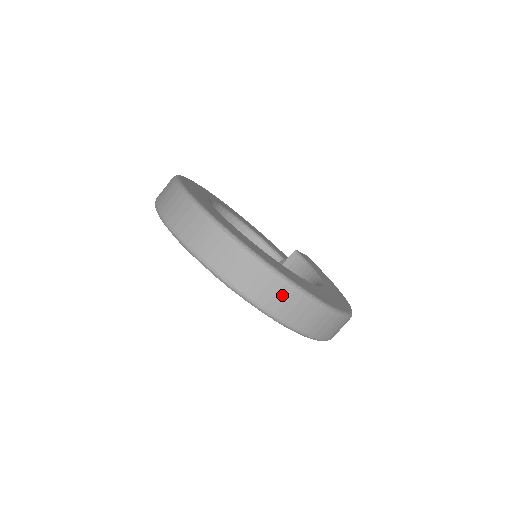
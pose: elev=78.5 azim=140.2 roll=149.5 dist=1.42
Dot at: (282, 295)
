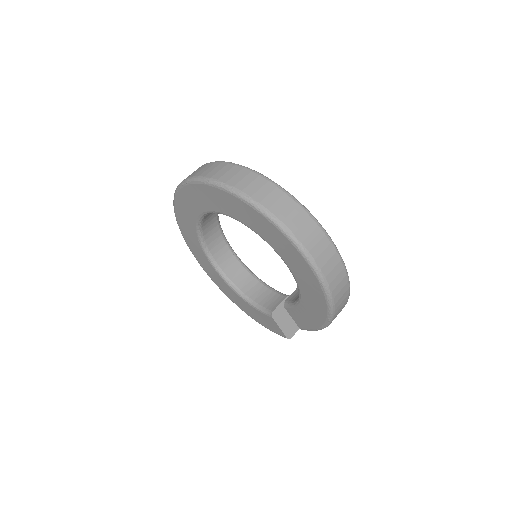
Dot at: (258, 183)
